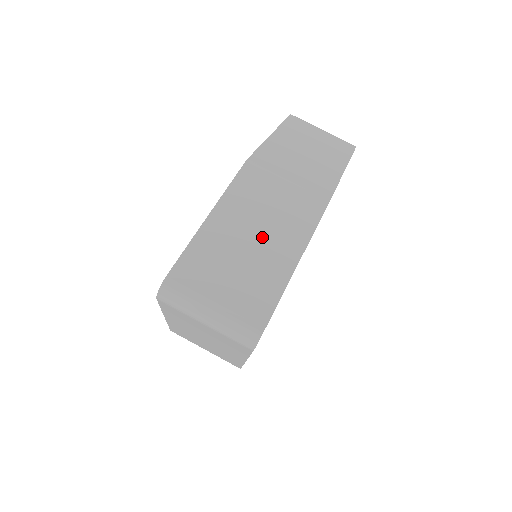
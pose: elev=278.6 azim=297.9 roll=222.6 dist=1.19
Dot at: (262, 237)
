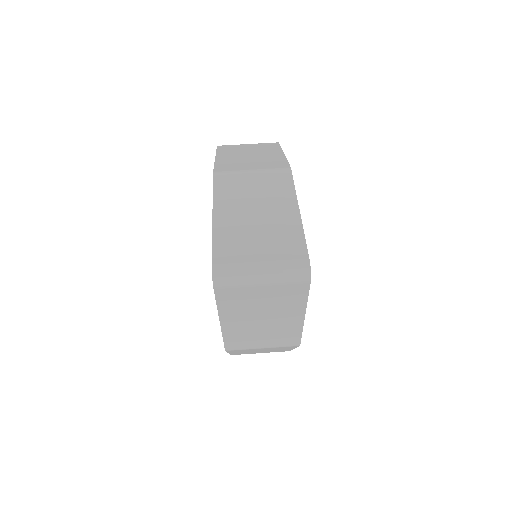
Dot at: (262, 209)
